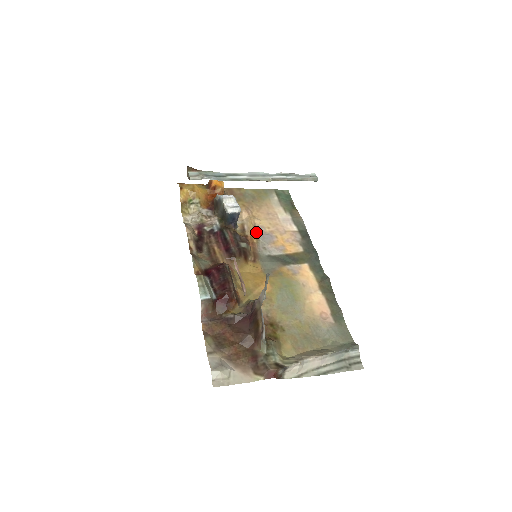
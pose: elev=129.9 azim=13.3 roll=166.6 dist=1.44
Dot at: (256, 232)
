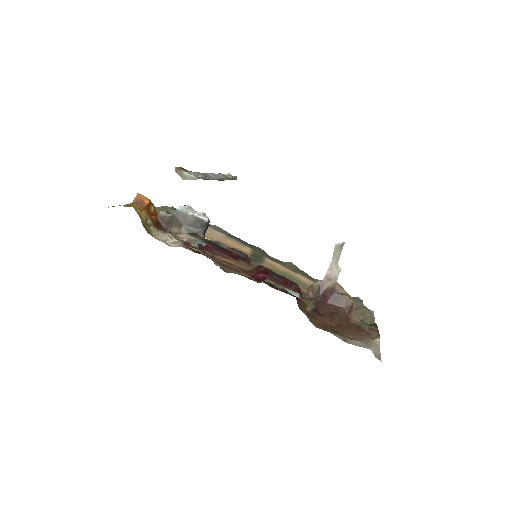
Dot at: occluded
